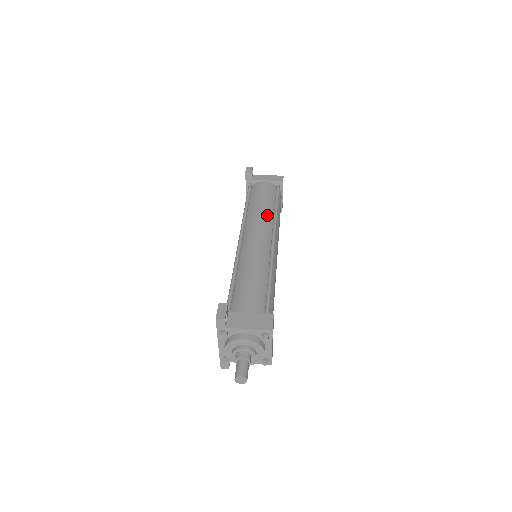
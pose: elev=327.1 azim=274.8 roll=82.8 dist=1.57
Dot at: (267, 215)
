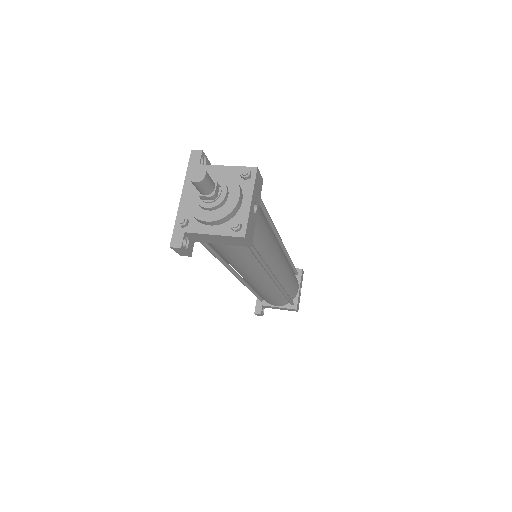
Dot at: occluded
